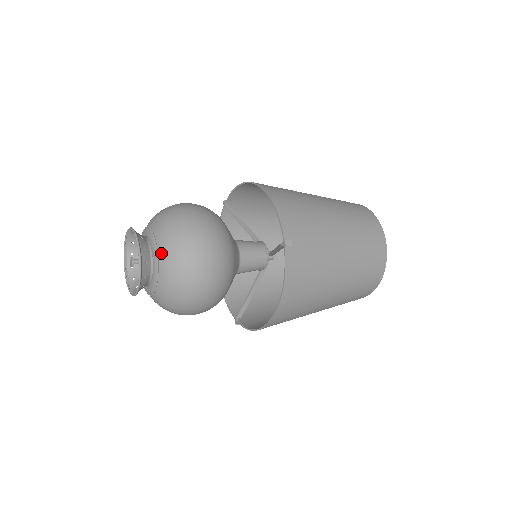
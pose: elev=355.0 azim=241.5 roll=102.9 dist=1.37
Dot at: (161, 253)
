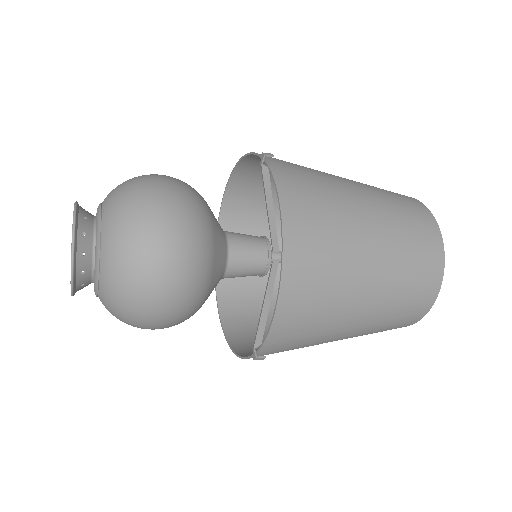
Dot at: (105, 202)
